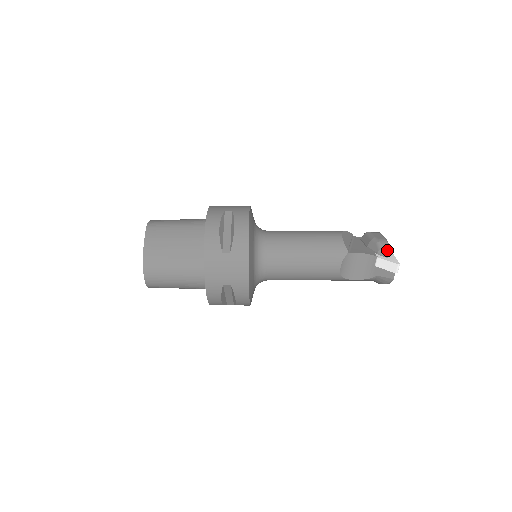
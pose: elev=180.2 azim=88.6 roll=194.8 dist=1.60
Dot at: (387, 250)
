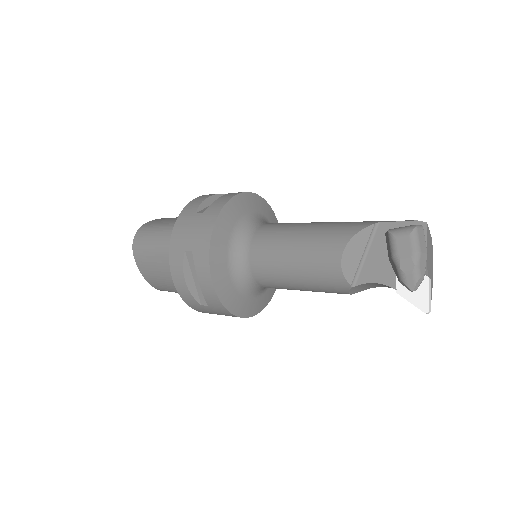
Dot at: (412, 283)
